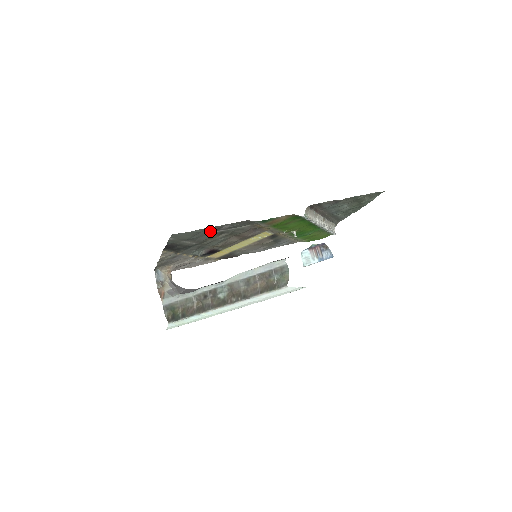
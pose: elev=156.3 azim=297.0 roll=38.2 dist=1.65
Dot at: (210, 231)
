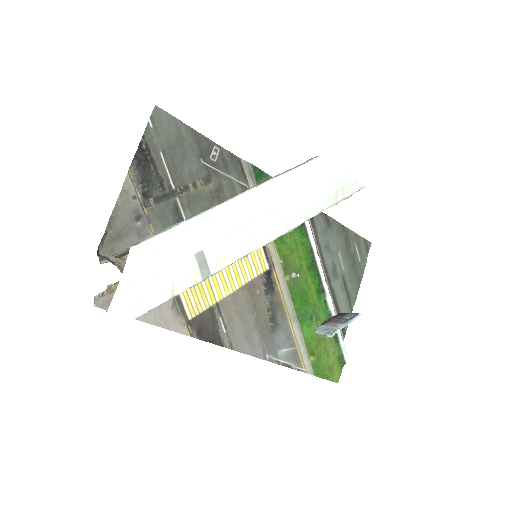
Dot at: (197, 149)
